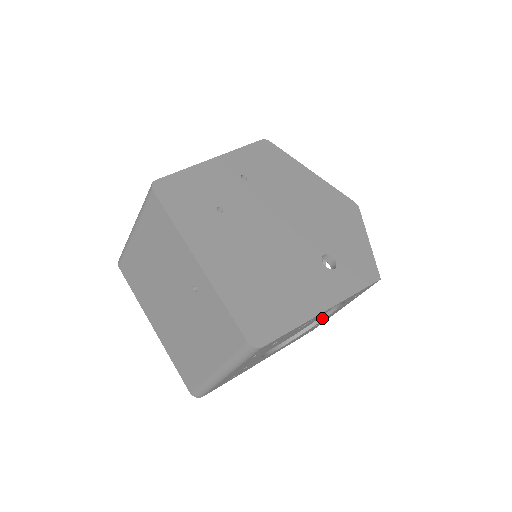
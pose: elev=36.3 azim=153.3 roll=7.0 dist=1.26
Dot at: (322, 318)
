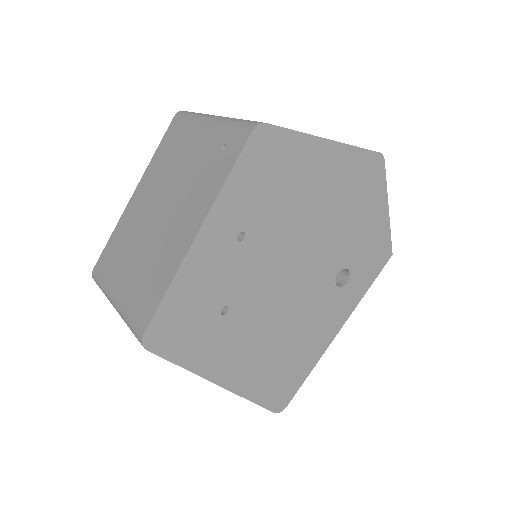
Dot at: occluded
